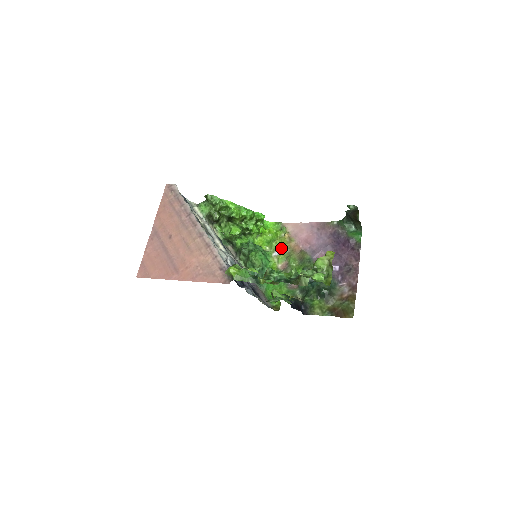
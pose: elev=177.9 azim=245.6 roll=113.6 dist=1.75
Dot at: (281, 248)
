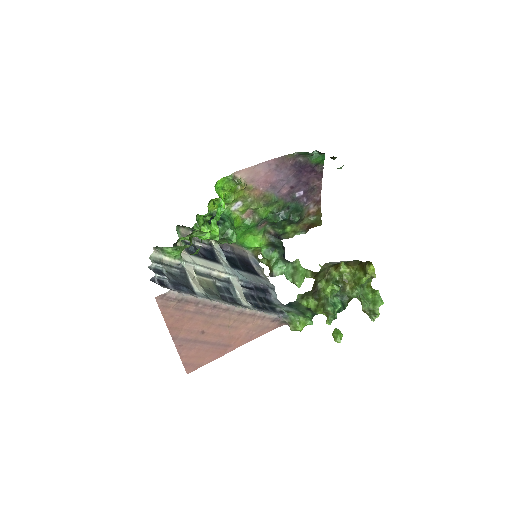
Dot at: (240, 200)
